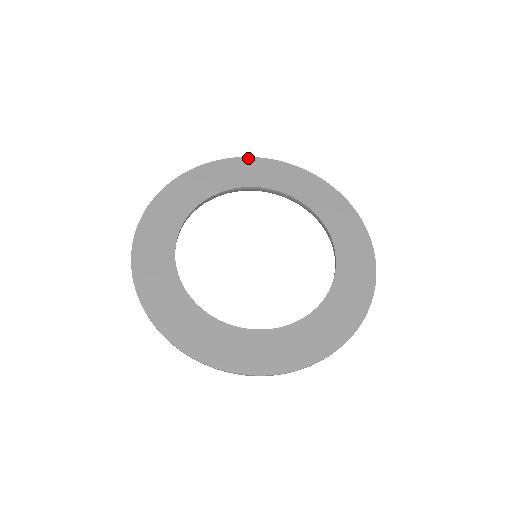
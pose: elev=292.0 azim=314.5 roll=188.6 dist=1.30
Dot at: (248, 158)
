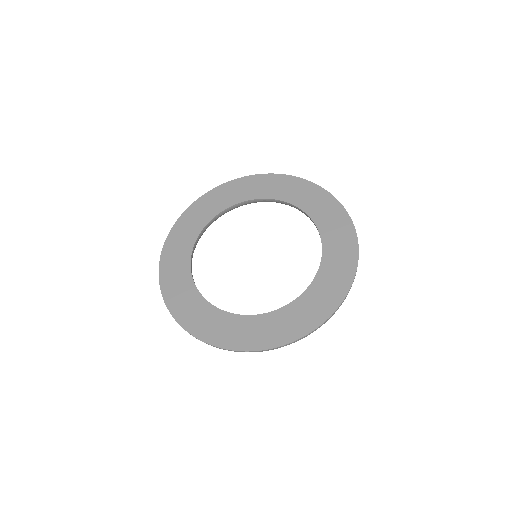
Dot at: (204, 196)
